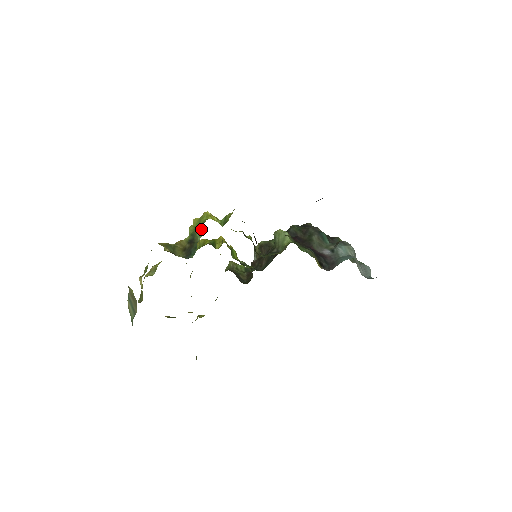
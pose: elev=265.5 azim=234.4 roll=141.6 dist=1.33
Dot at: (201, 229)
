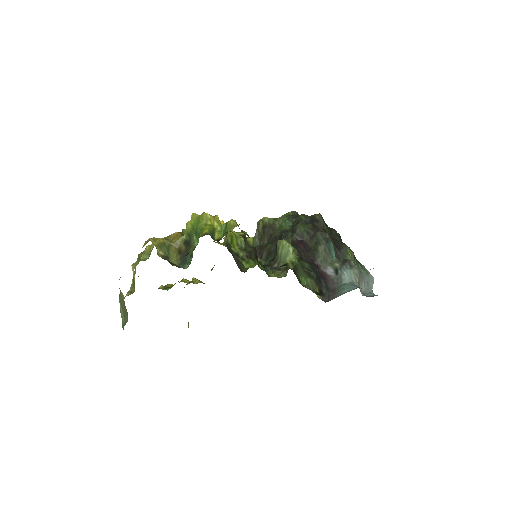
Dot at: (198, 236)
